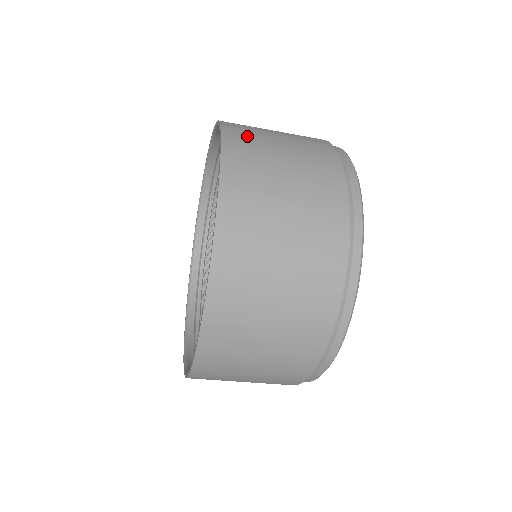
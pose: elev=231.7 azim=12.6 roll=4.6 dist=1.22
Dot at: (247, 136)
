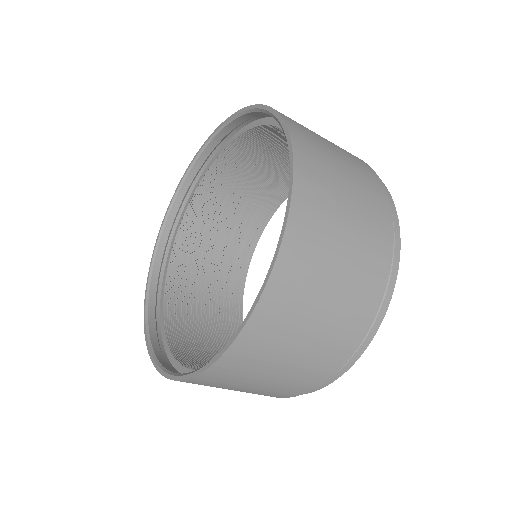
Dot at: (315, 156)
